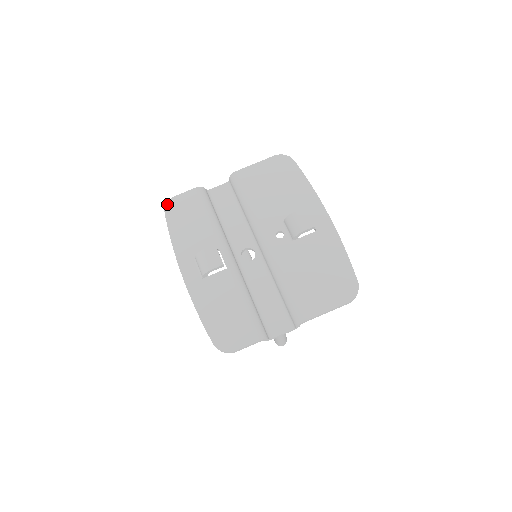
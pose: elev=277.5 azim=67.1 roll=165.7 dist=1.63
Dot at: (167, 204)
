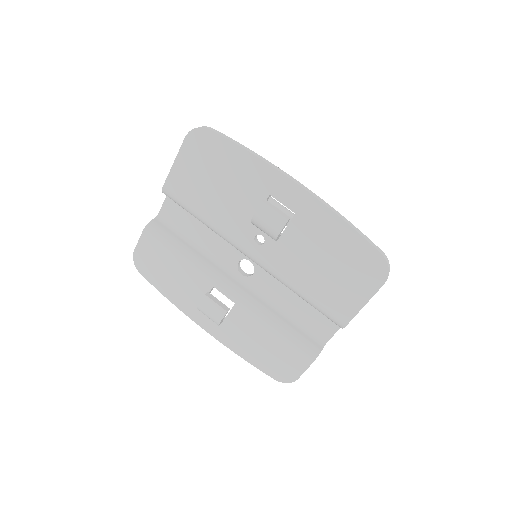
Dot at: (135, 263)
